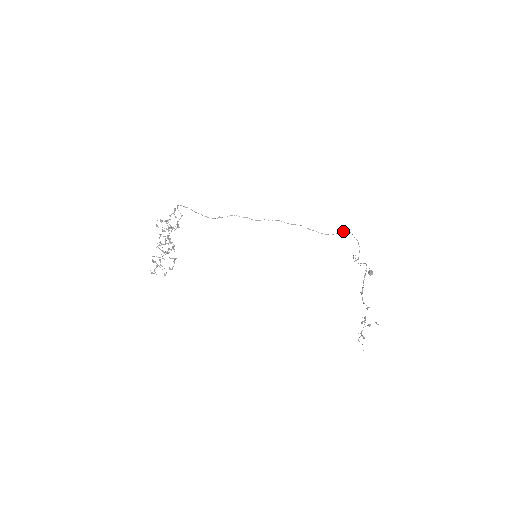
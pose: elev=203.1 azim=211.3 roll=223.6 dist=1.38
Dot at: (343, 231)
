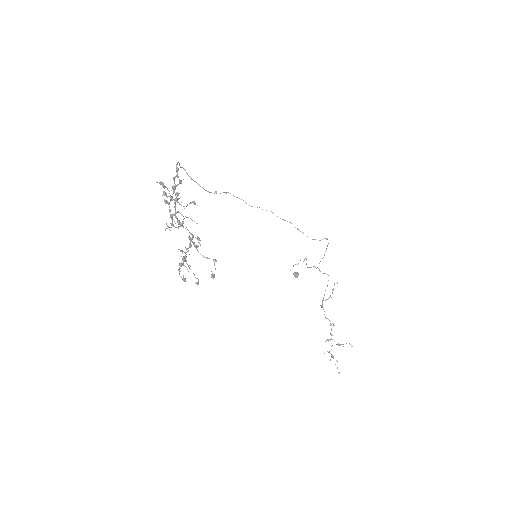
Dot at: occluded
